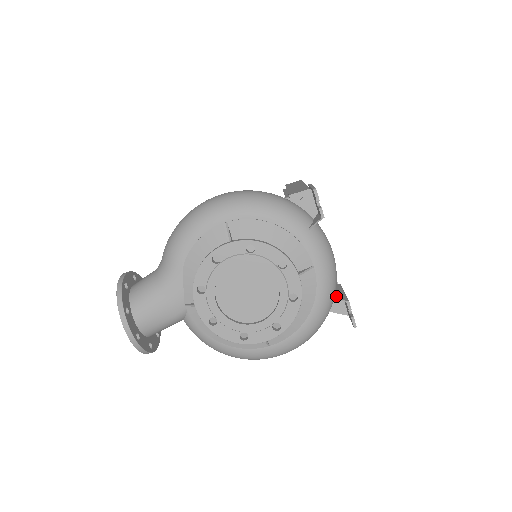
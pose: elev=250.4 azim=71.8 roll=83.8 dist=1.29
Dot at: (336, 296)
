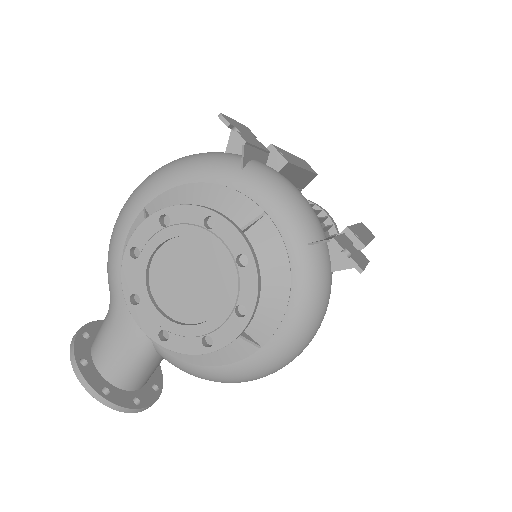
Dot at: (317, 241)
